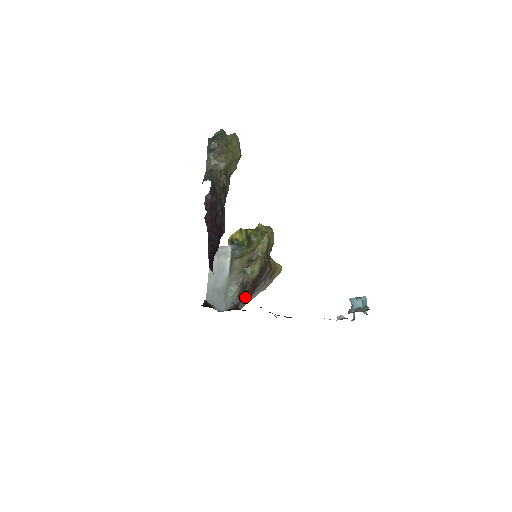
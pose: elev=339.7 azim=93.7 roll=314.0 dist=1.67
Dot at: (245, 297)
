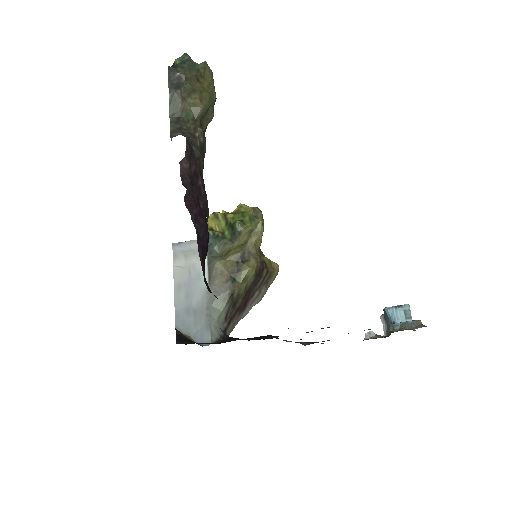
Dot at: (234, 317)
